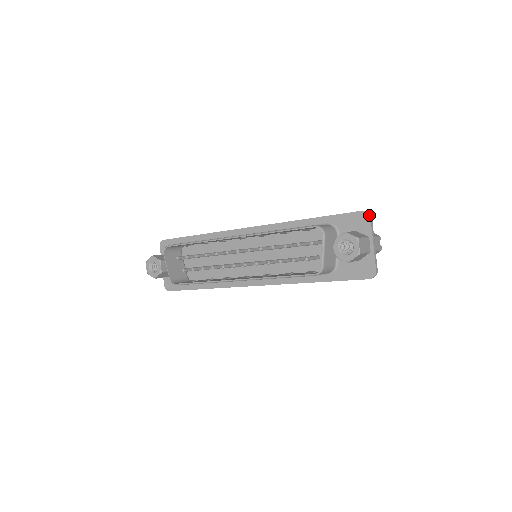
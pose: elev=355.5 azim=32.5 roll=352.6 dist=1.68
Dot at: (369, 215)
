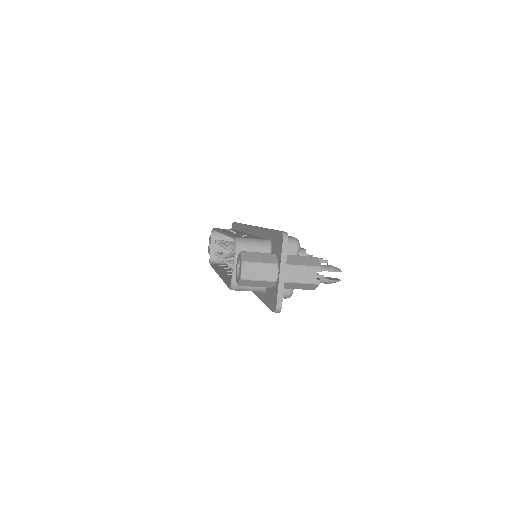
Dot at: (282, 238)
